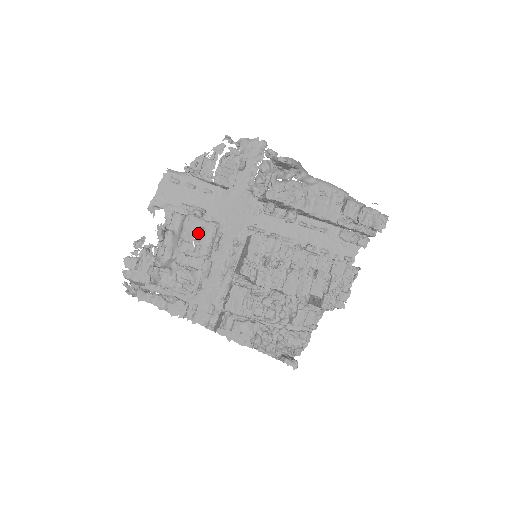
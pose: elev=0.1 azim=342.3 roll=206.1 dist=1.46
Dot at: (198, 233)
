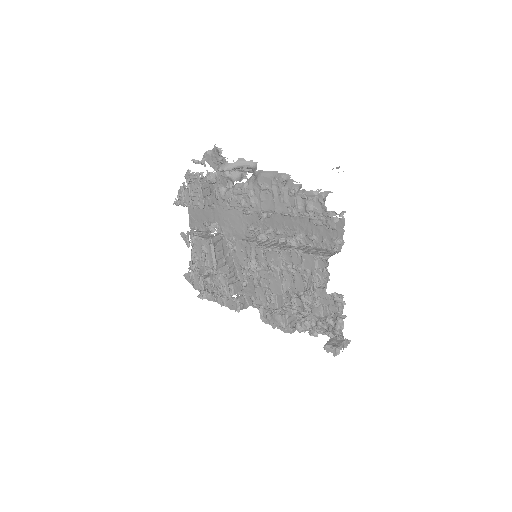
Dot at: (202, 251)
